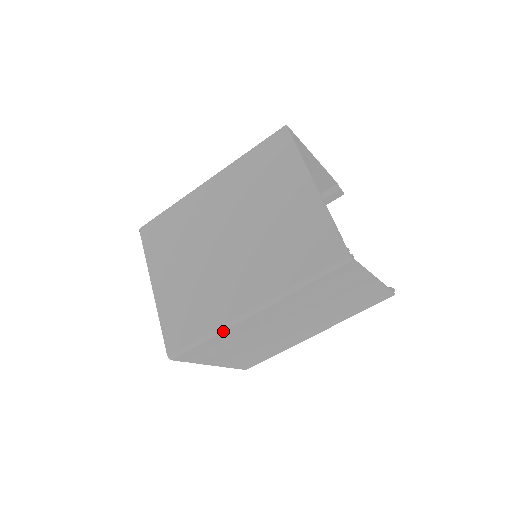
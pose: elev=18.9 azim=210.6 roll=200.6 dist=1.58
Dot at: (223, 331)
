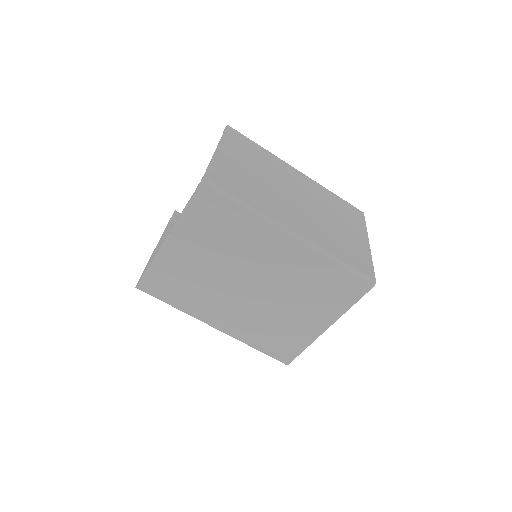
Dot at: (188, 313)
